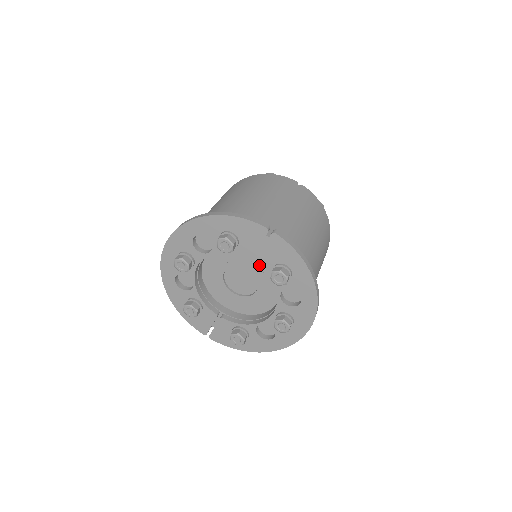
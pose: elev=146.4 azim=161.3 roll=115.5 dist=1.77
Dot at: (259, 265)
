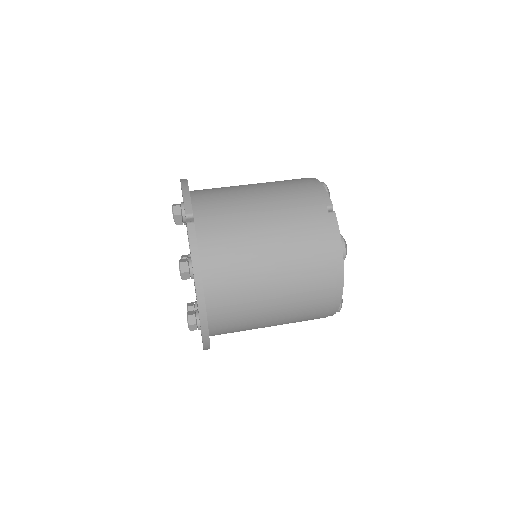
Dot at: occluded
